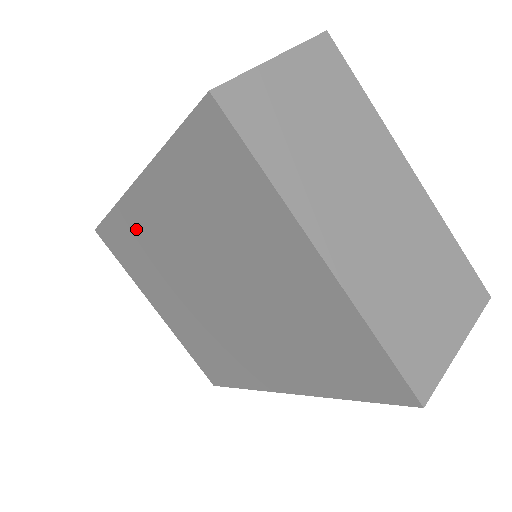
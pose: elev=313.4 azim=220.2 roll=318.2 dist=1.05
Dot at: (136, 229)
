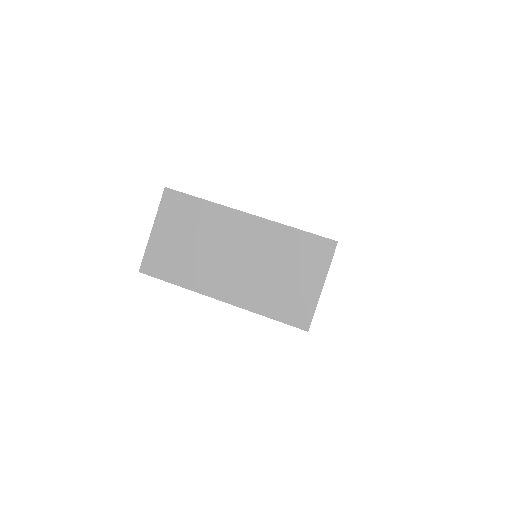
Dot at: occluded
